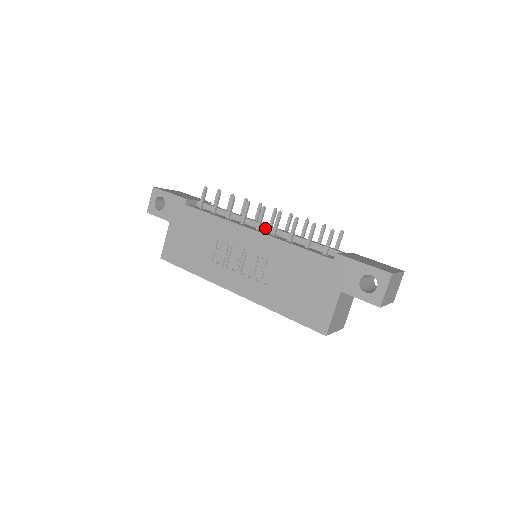
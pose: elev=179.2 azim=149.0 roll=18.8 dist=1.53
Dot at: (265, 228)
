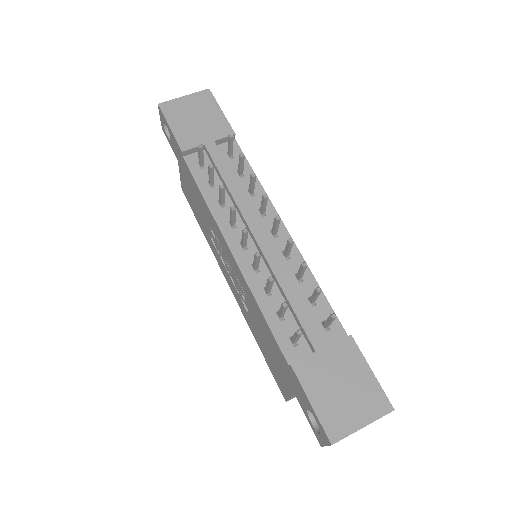
Dot at: (256, 244)
